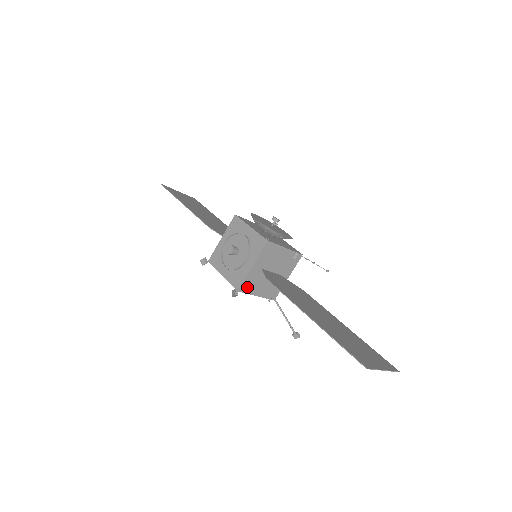
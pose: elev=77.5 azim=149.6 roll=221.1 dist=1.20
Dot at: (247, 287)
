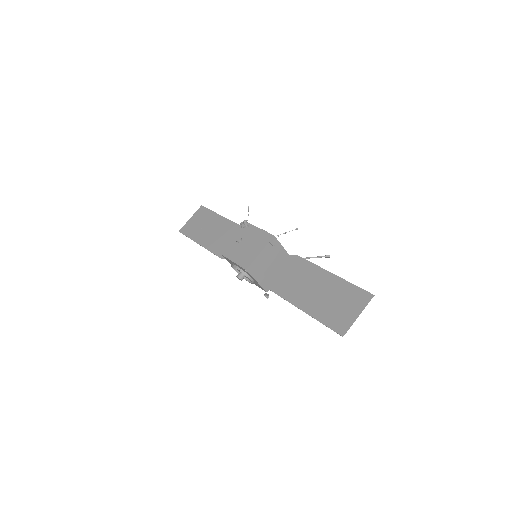
Dot at: occluded
